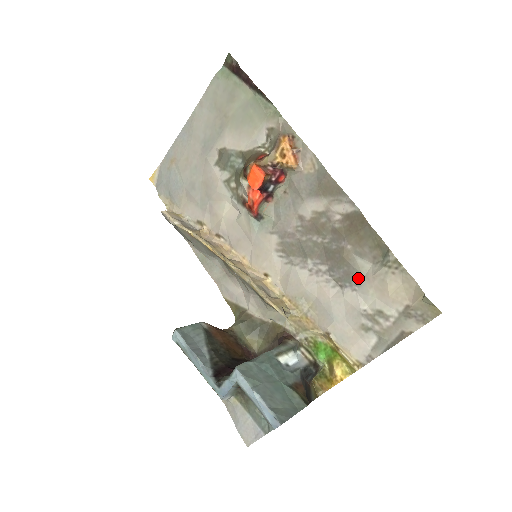
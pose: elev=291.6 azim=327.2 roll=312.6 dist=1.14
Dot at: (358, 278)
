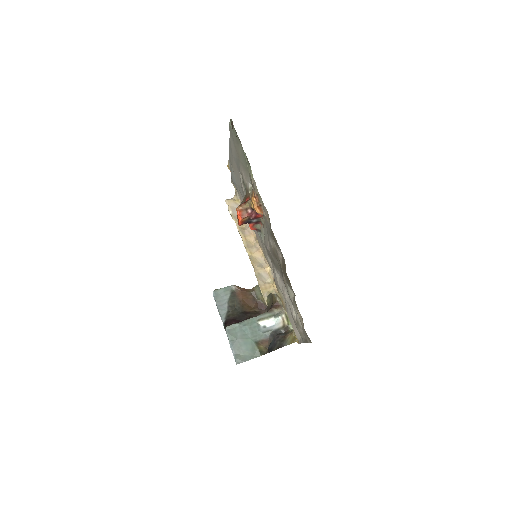
Dot at: (290, 298)
